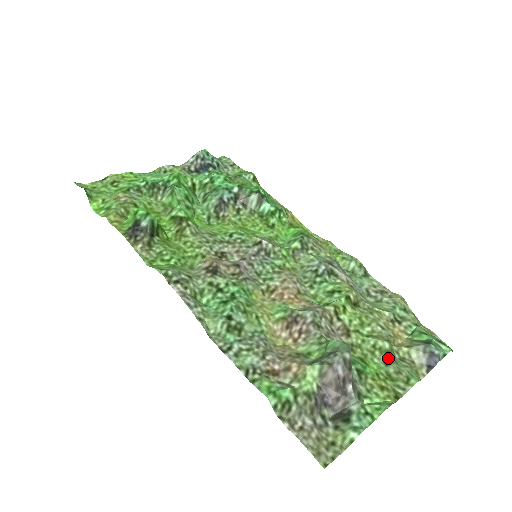
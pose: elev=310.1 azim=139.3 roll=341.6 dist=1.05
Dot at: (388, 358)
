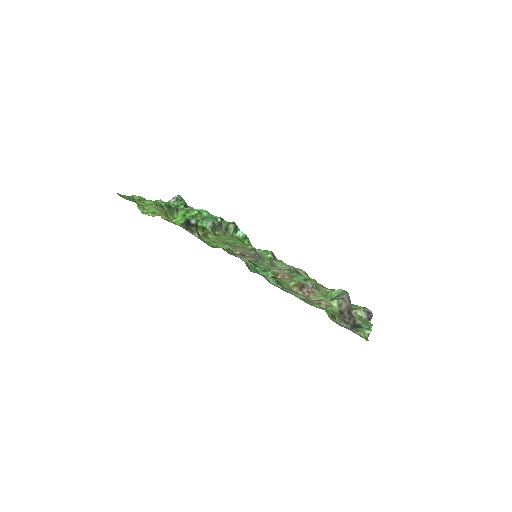
Dot at: occluded
